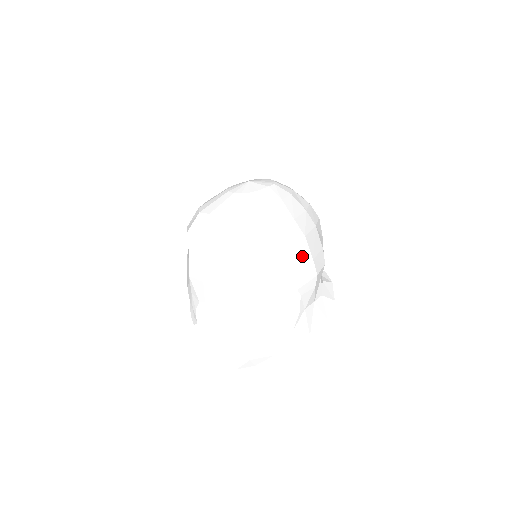
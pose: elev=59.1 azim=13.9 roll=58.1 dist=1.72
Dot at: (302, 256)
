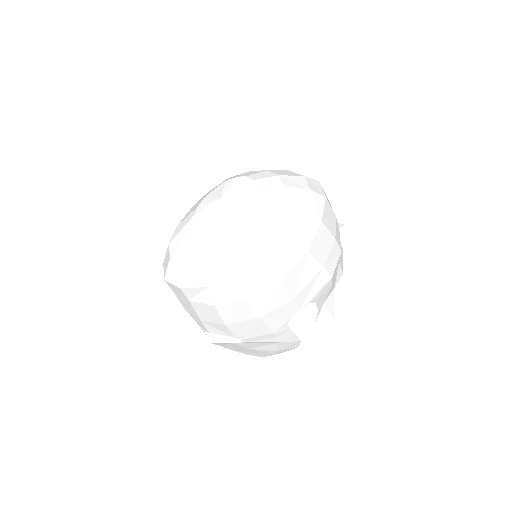
Dot at: (308, 272)
